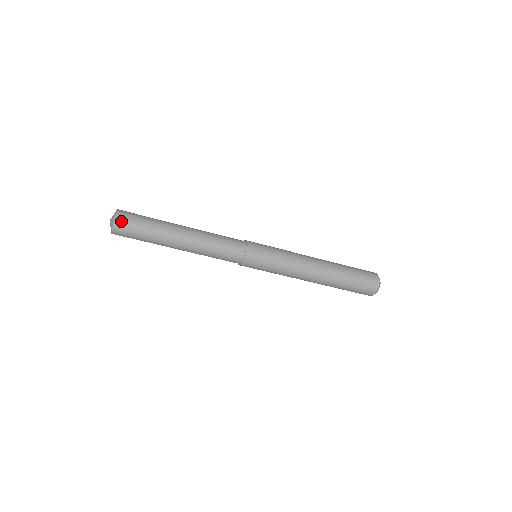
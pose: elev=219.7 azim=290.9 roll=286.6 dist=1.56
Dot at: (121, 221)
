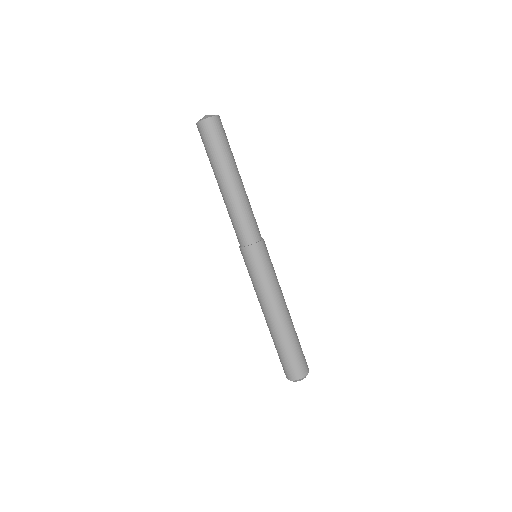
Dot at: (221, 122)
